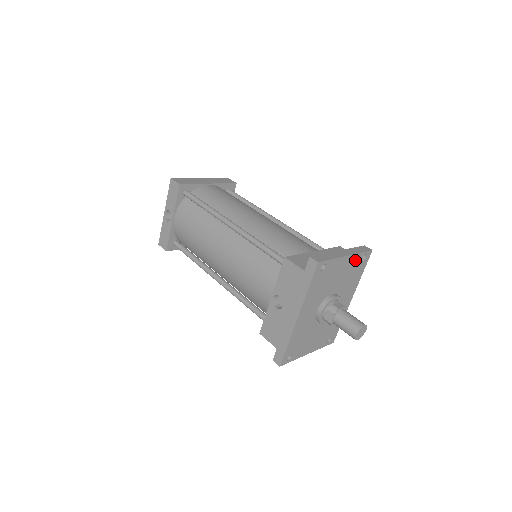
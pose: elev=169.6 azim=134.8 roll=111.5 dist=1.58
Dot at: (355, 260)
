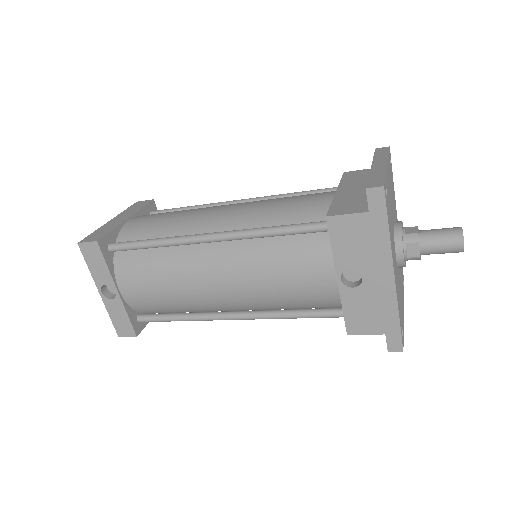
Dot at: (389, 167)
